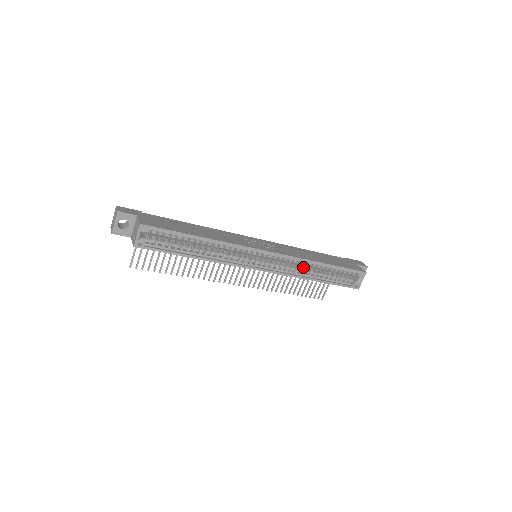
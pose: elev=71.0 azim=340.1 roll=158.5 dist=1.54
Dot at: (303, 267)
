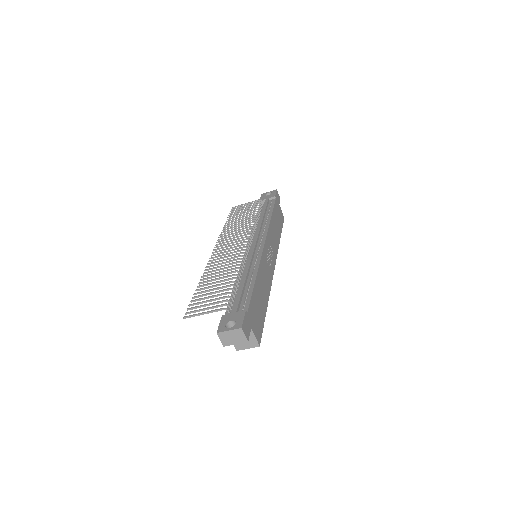
Dot at: occluded
